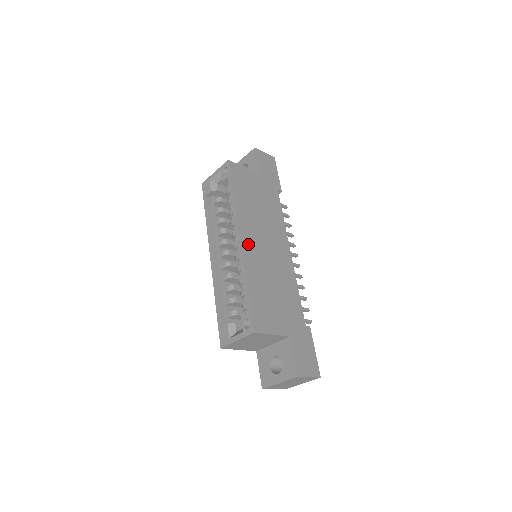
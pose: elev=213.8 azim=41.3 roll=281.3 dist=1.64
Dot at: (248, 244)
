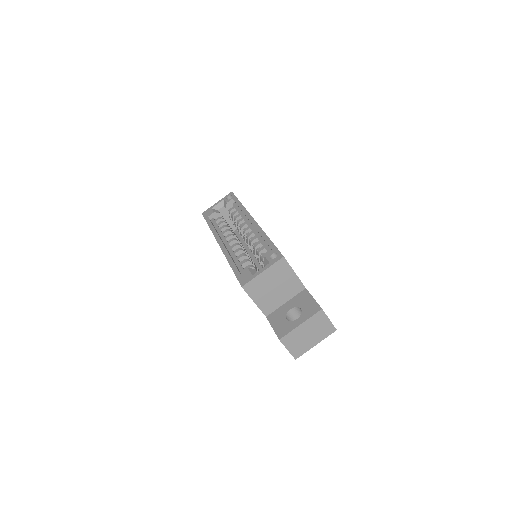
Dot at: occluded
